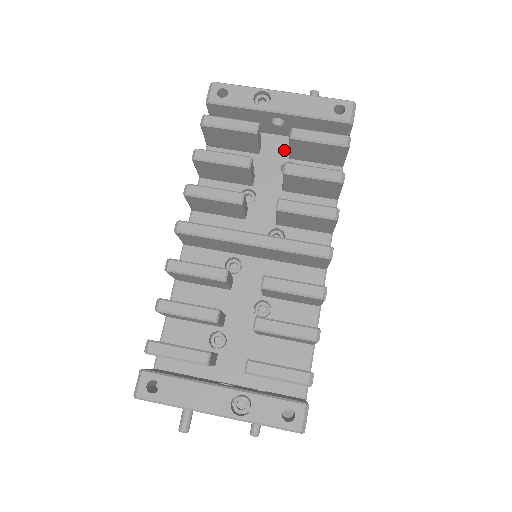
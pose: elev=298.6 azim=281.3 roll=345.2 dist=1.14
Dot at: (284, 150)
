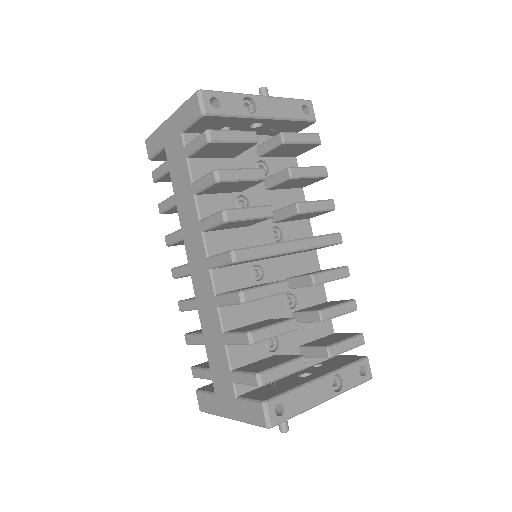
Dot at: (252, 149)
